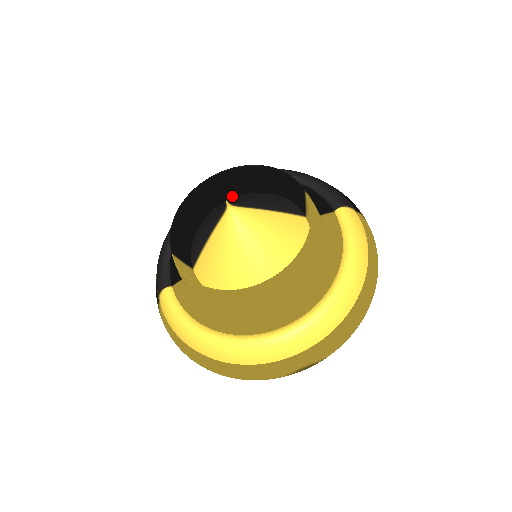
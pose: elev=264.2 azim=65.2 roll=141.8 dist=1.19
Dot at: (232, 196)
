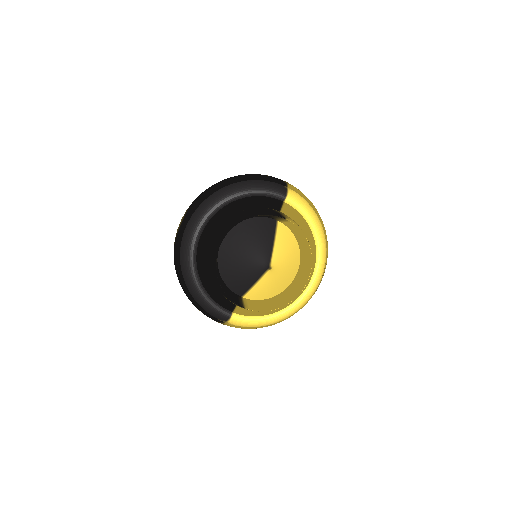
Dot at: occluded
